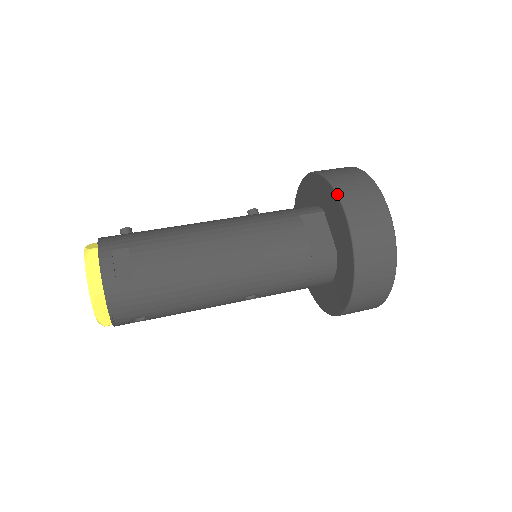
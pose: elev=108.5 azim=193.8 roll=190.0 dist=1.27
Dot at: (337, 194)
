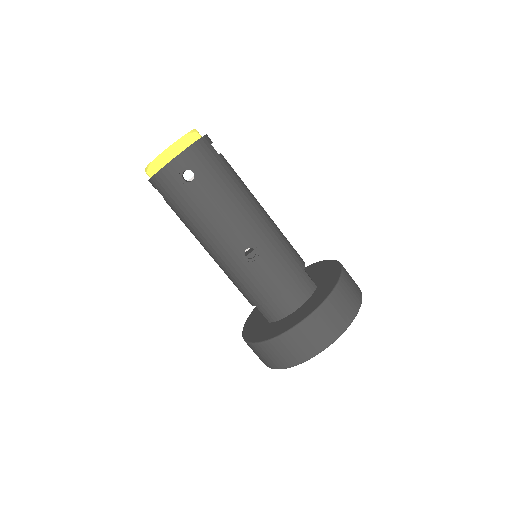
Dot at: occluded
